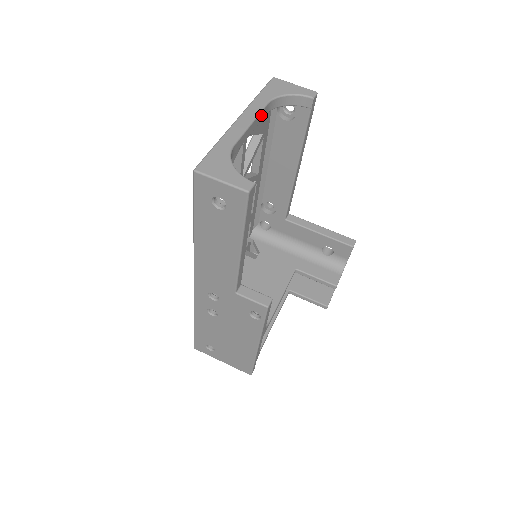
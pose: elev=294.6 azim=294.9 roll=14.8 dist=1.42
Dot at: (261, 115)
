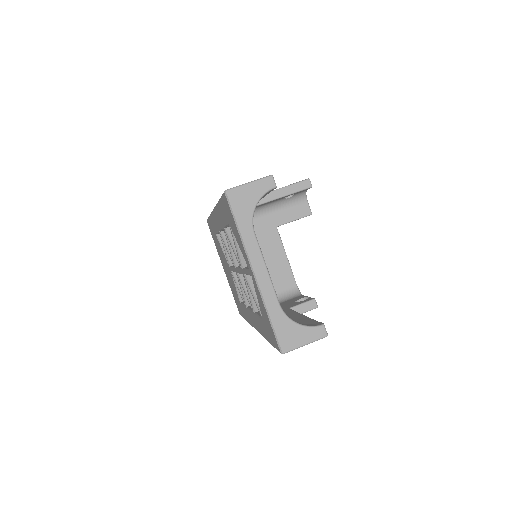
Dot at: (259, 247)
